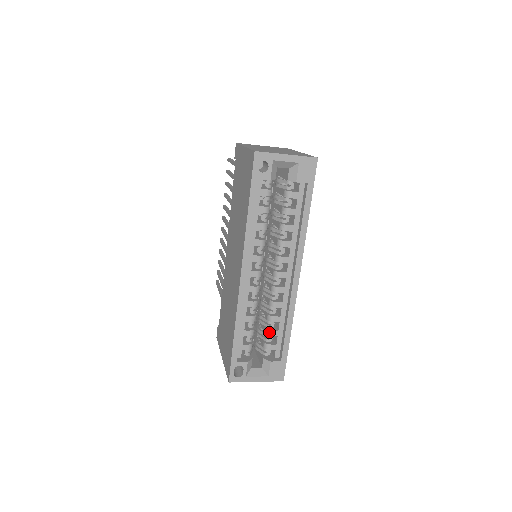
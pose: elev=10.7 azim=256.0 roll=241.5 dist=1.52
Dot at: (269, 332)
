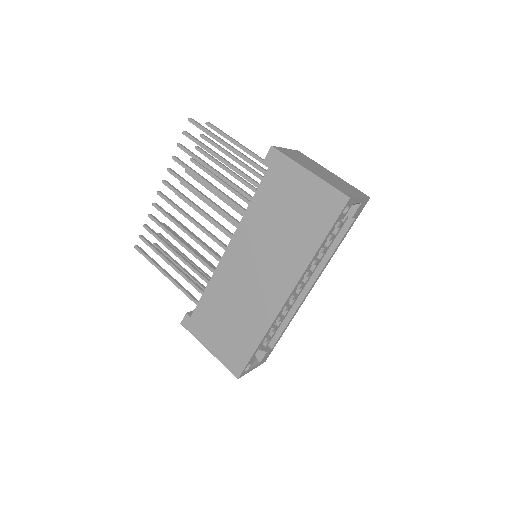
Dot at: (272, 330)
